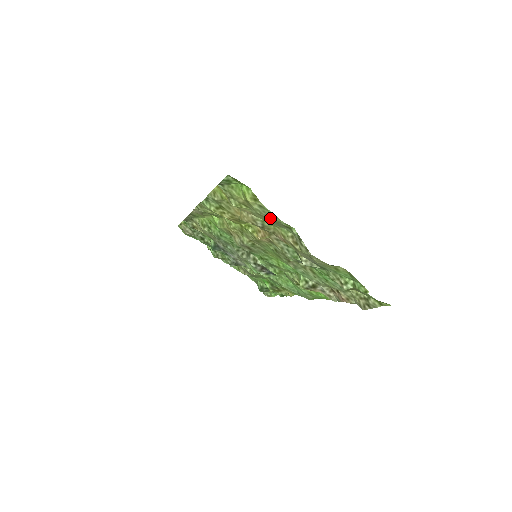
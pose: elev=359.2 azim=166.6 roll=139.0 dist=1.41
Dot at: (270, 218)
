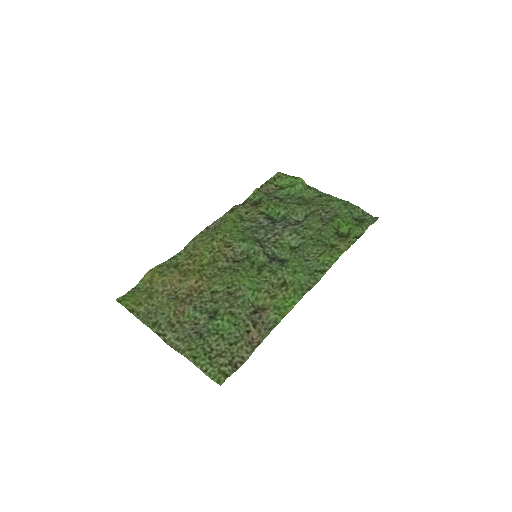
Dot at: (149, 316)
